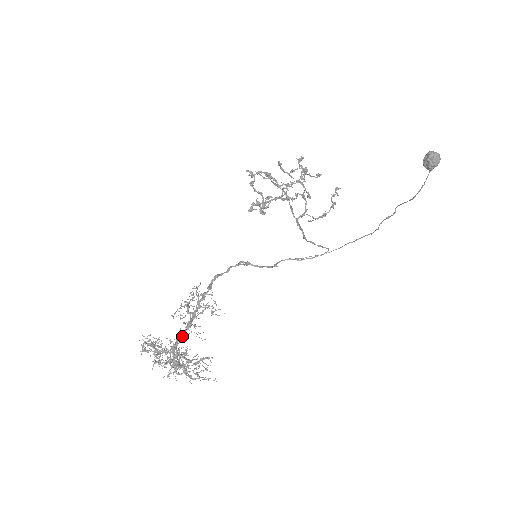
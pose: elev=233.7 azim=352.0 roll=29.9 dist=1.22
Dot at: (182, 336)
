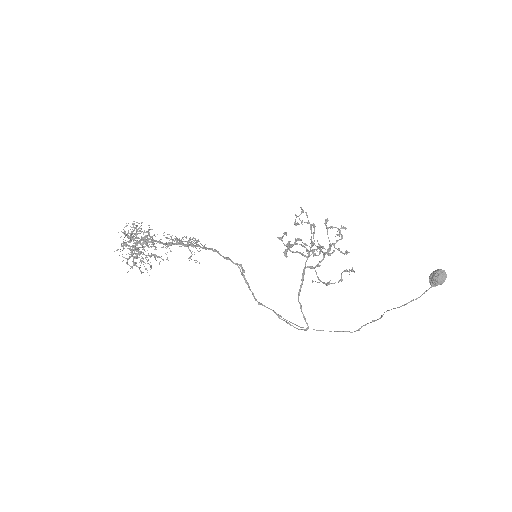
Dot at: occluded
